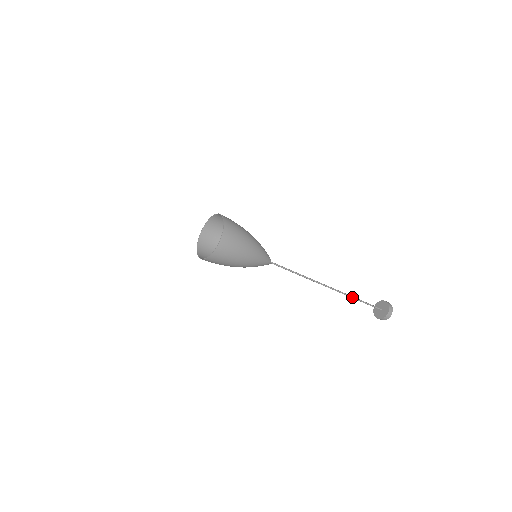
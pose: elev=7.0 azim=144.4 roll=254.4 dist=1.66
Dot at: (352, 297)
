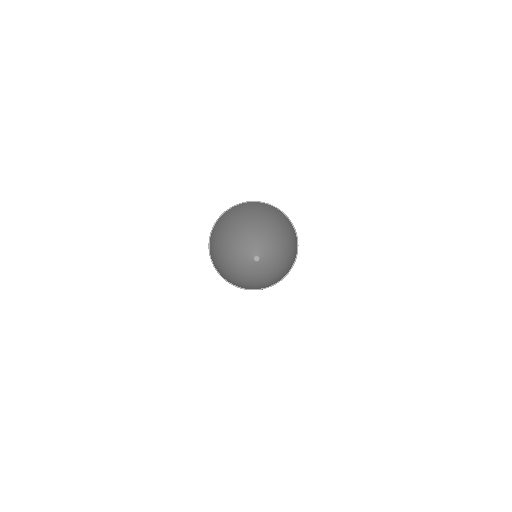
Dot at: occluded
